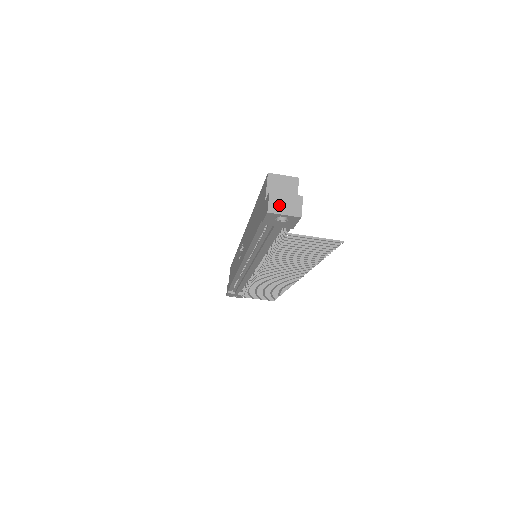
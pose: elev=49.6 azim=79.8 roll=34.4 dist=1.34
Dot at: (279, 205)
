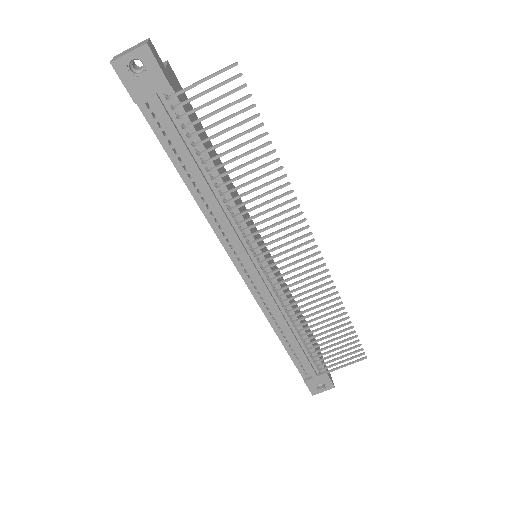
Dot at: (123, 54)
